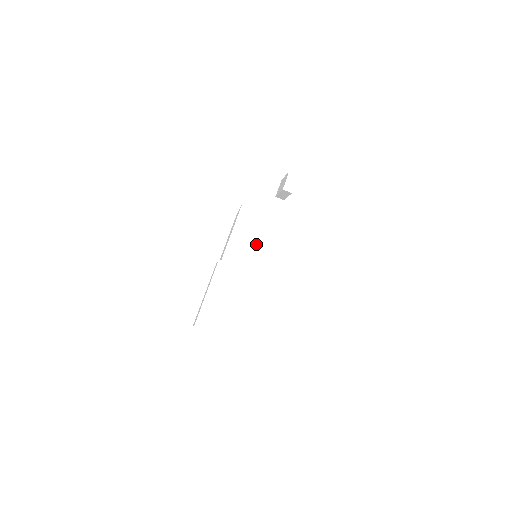
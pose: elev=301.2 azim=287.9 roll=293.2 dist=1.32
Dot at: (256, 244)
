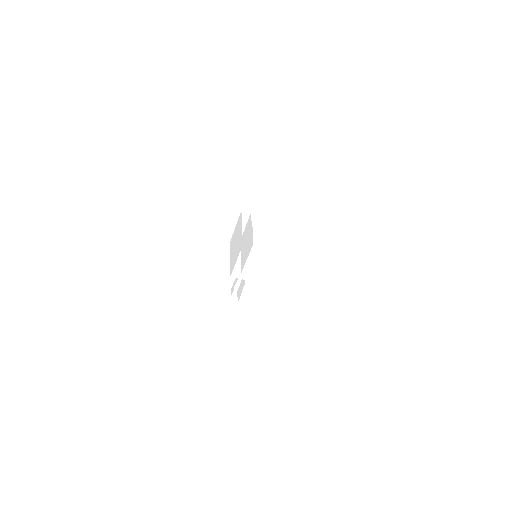
Dot at: occluded
